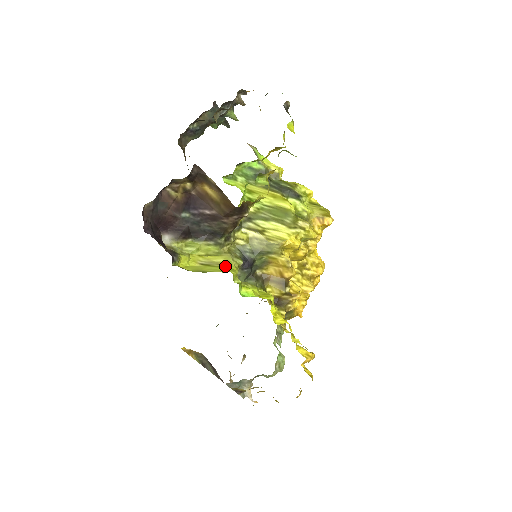
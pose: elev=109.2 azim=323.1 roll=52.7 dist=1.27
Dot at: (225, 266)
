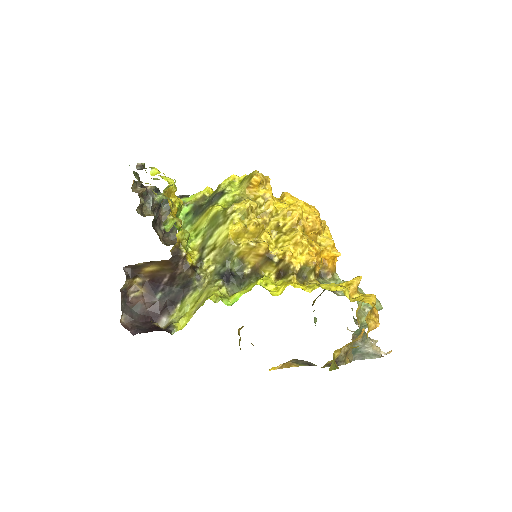
Dot at: (207, 298)
